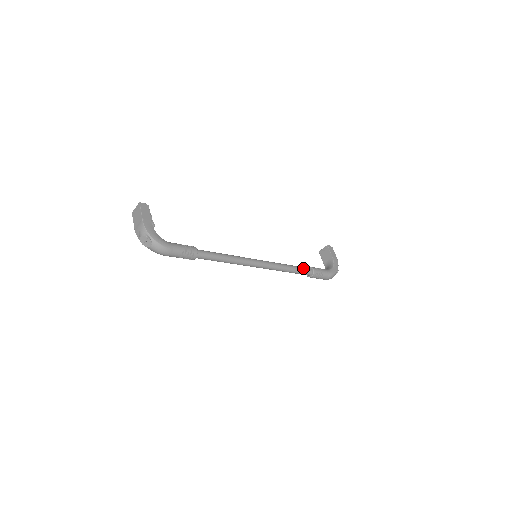
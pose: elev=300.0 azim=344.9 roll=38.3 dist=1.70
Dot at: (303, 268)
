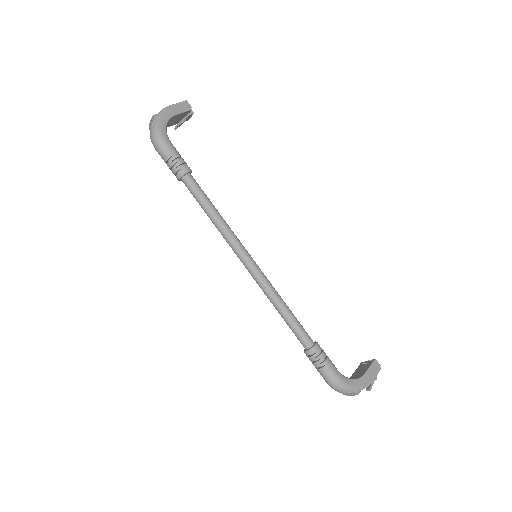
Dot at: (303, 328)
